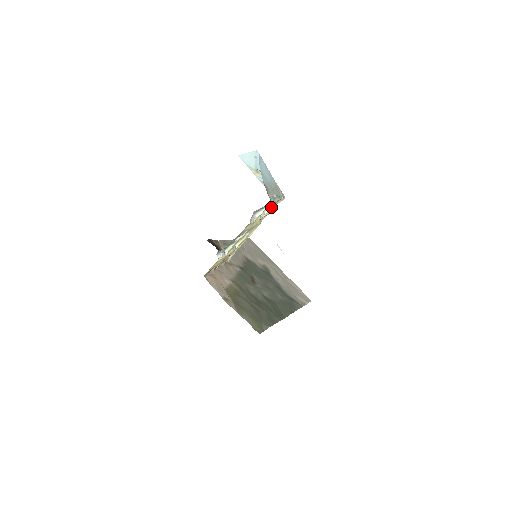
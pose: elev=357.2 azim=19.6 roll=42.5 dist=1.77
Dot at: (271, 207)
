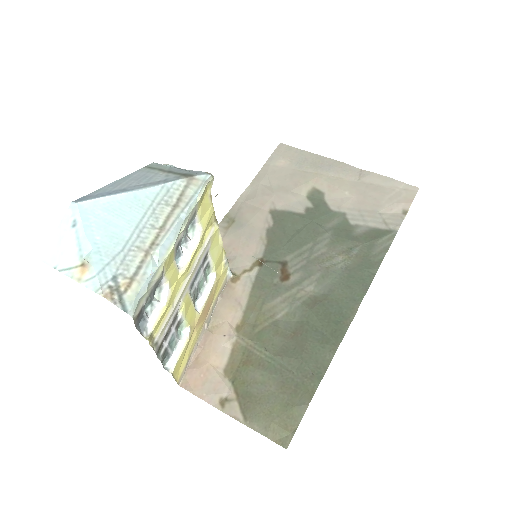
Dot at: (199, 215)
